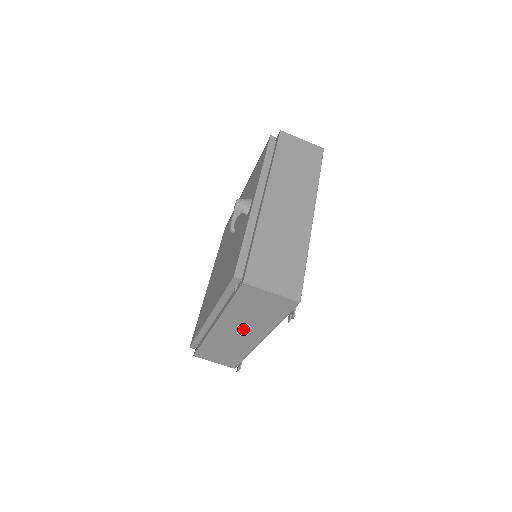
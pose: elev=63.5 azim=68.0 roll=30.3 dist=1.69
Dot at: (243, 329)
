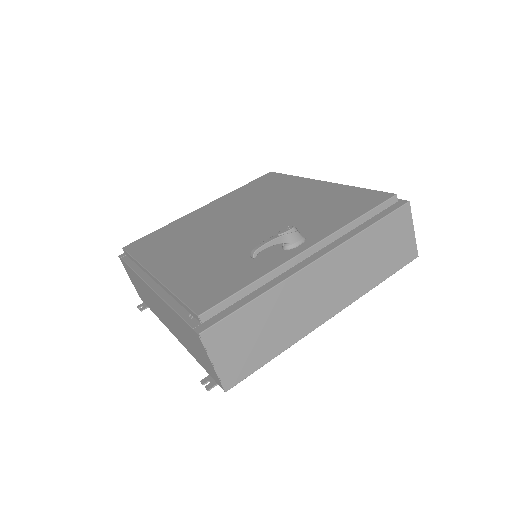
Dot at: (168, 319)
